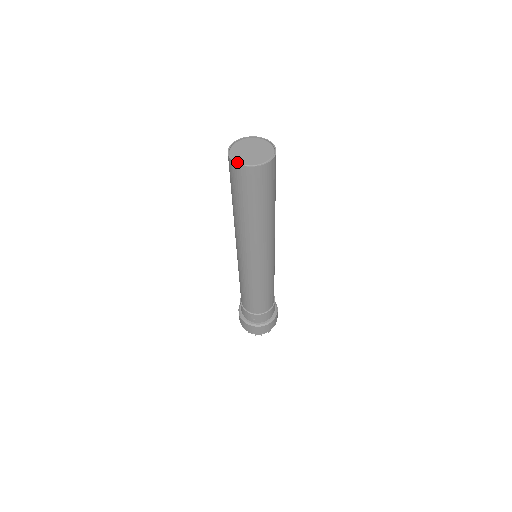
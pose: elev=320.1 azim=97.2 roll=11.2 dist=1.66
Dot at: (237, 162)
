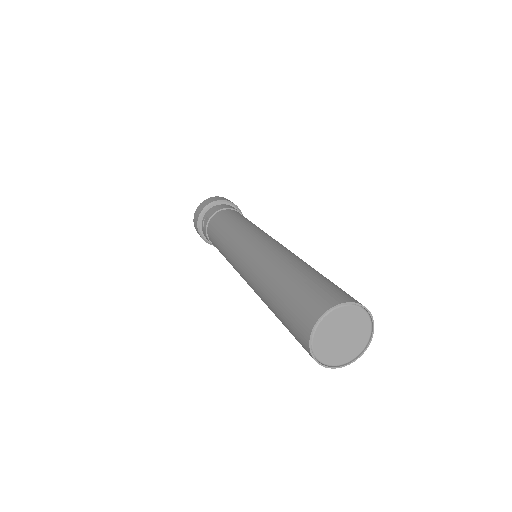
Dot at: (330, 366)
